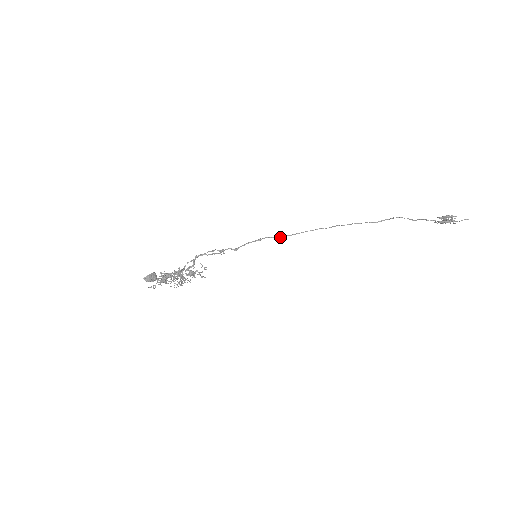
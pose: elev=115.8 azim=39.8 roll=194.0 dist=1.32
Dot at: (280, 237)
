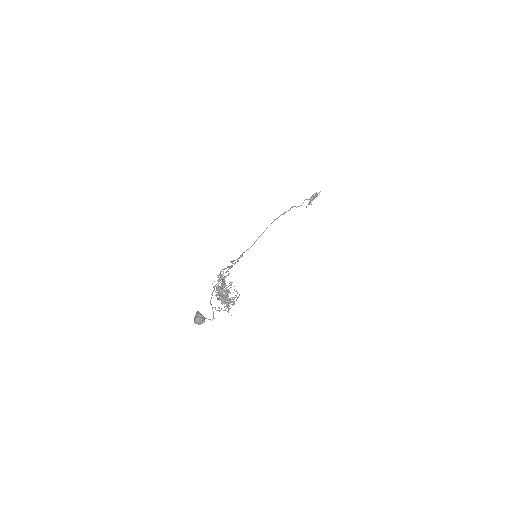
Dot at: occluded
